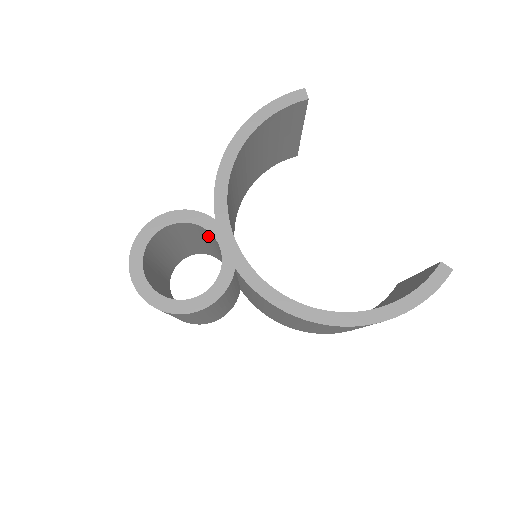
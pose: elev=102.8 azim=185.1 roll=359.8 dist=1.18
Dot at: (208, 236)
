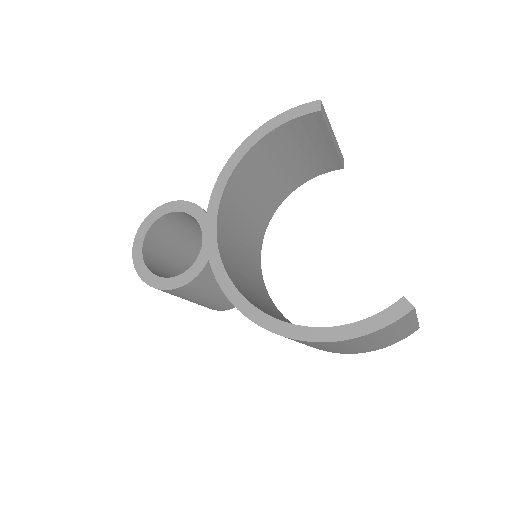
Dot at: occluded
